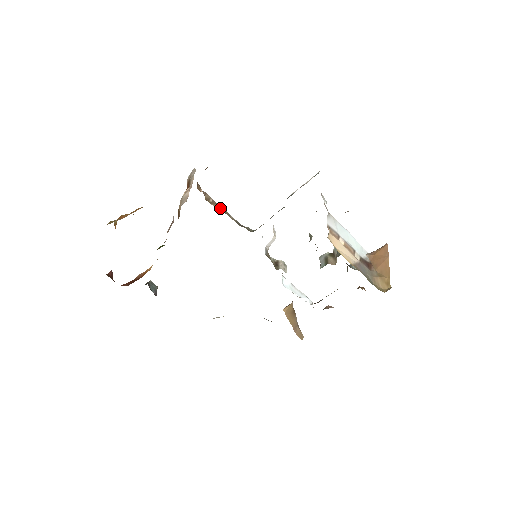
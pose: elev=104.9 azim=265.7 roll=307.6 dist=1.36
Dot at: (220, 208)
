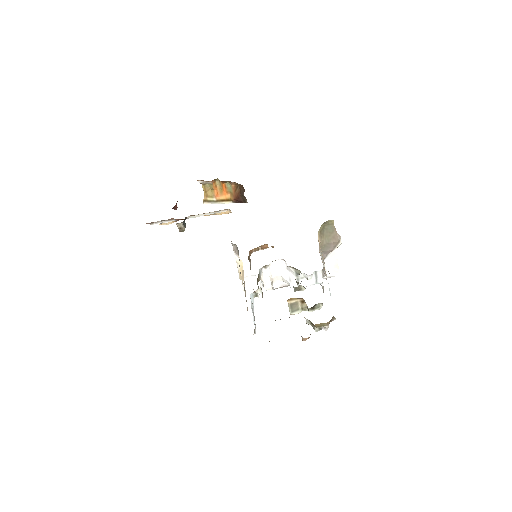
Dot at: (250, 267)
